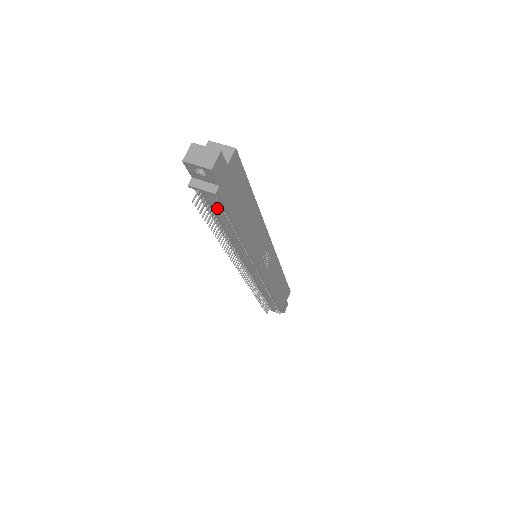
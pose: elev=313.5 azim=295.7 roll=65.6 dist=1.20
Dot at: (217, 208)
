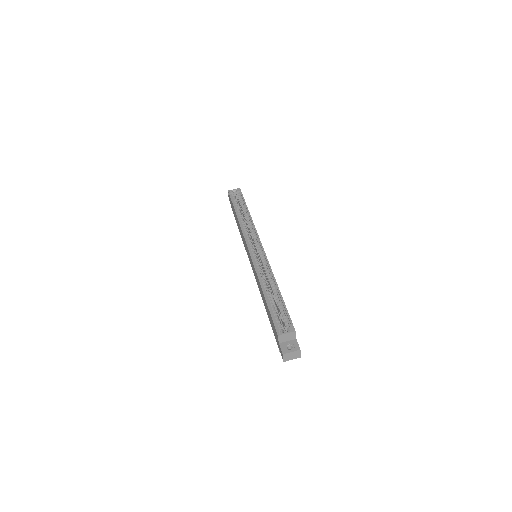
Dot at: occluded
